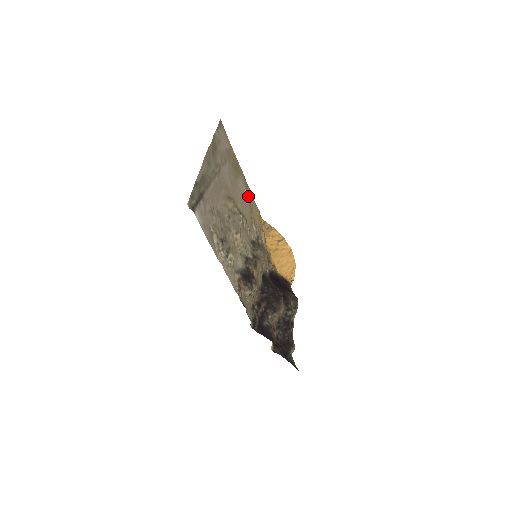
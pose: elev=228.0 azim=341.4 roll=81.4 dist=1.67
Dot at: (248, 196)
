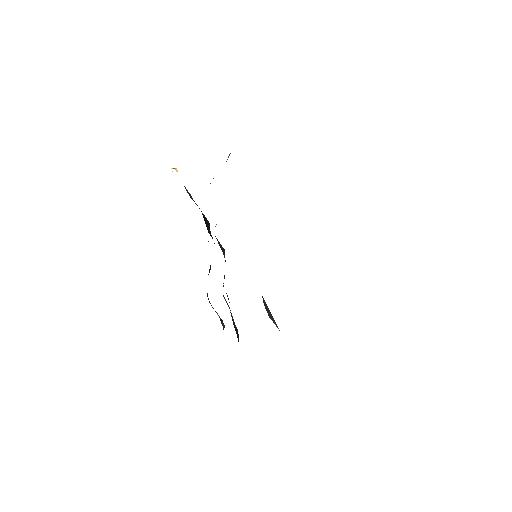
Dot at: occluded
